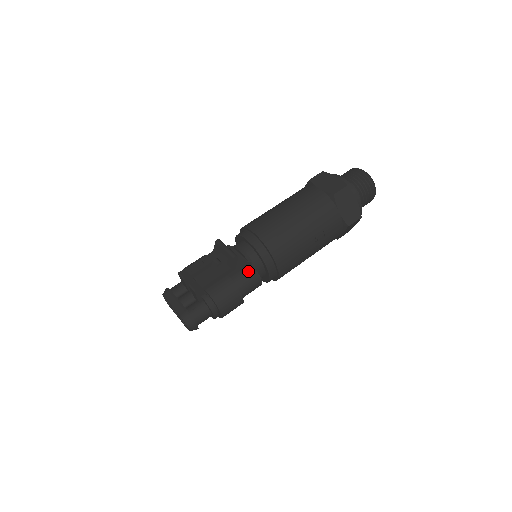
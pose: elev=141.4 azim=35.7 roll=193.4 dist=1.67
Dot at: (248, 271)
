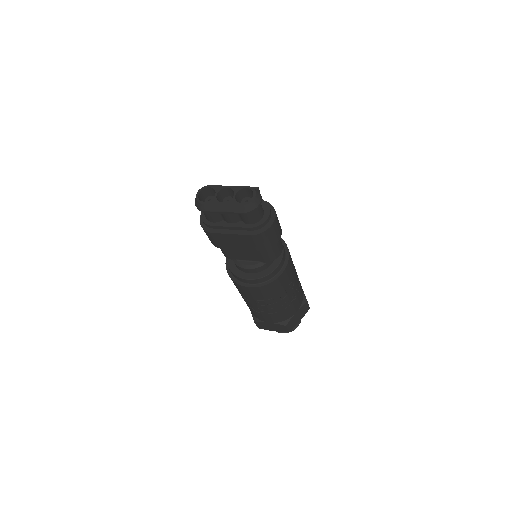
Dot at: occluded
